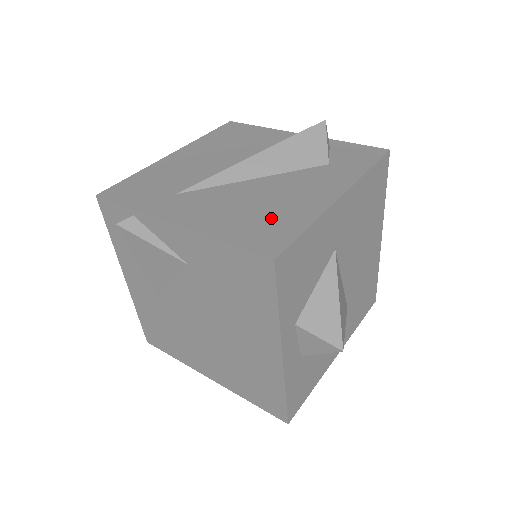
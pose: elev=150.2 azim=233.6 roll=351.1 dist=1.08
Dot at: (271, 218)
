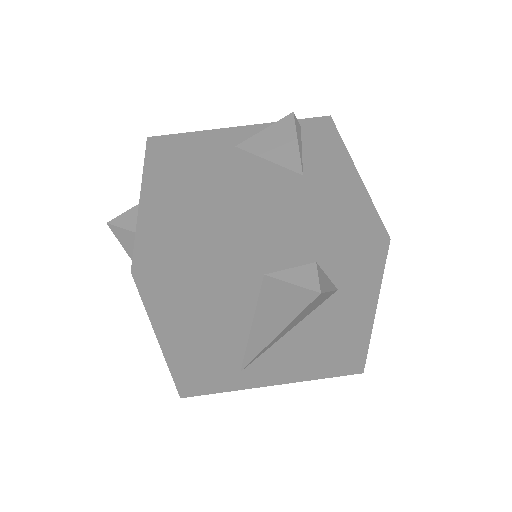
Dot at: (337, 356)
